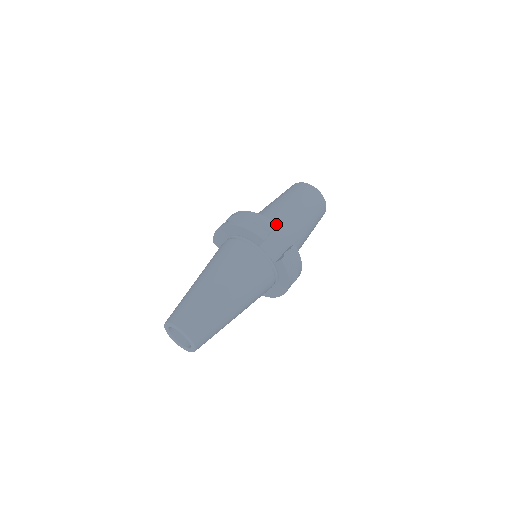
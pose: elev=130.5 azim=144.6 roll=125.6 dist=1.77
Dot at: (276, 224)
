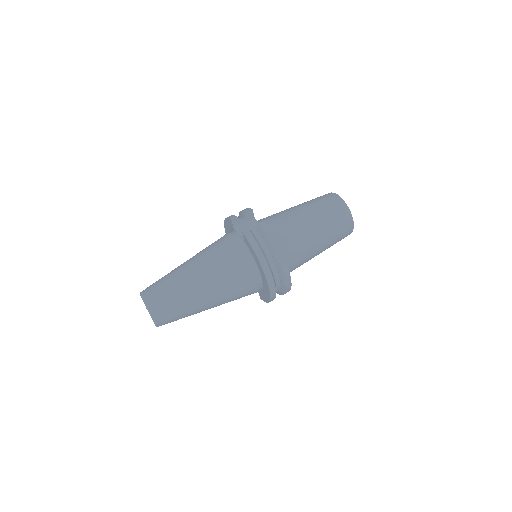
Dot at: (251, 209)
